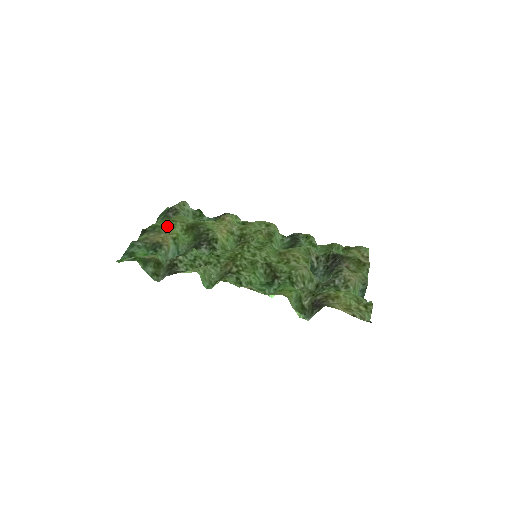
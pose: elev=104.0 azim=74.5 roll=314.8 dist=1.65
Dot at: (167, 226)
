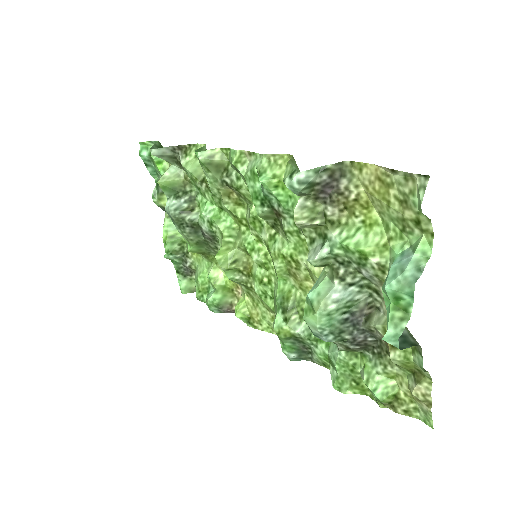
Dot at: occluded
